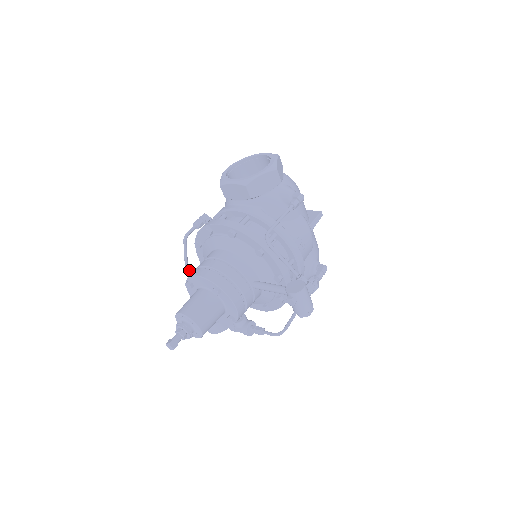
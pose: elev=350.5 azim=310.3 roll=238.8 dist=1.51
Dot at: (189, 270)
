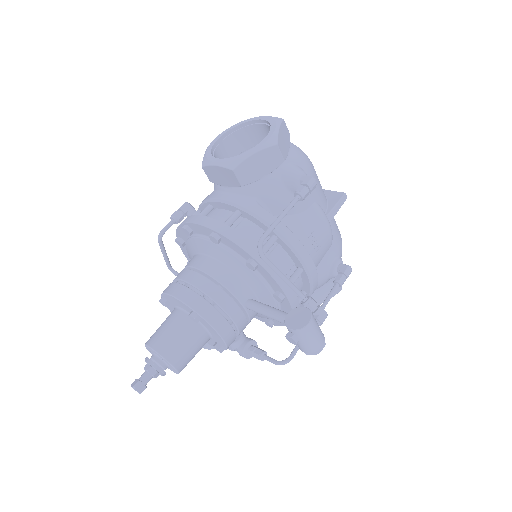
Dot at: (173, 272)
